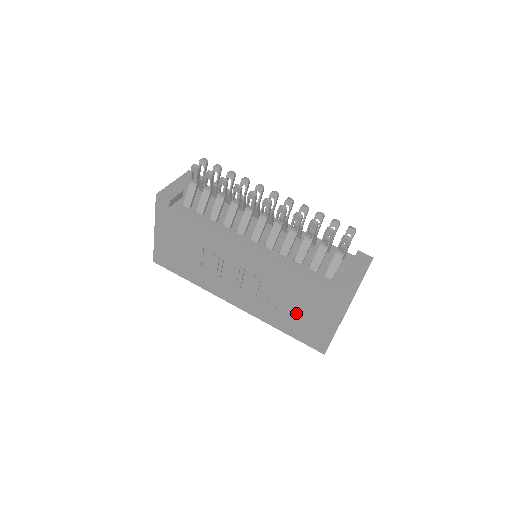
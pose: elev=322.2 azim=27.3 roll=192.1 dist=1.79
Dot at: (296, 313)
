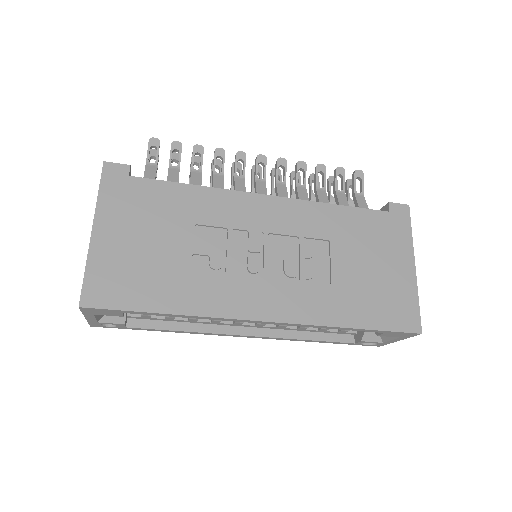
Dot at: (359, 276)
